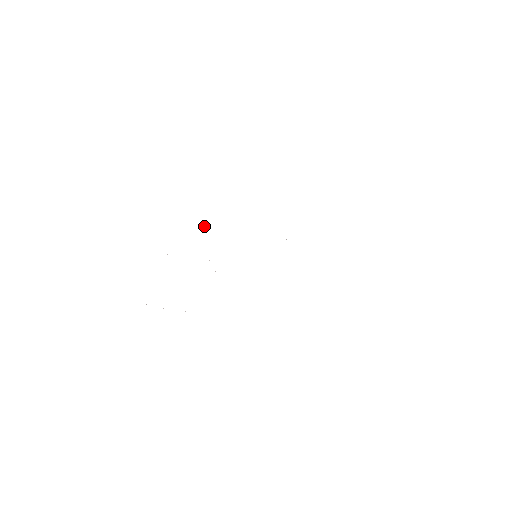
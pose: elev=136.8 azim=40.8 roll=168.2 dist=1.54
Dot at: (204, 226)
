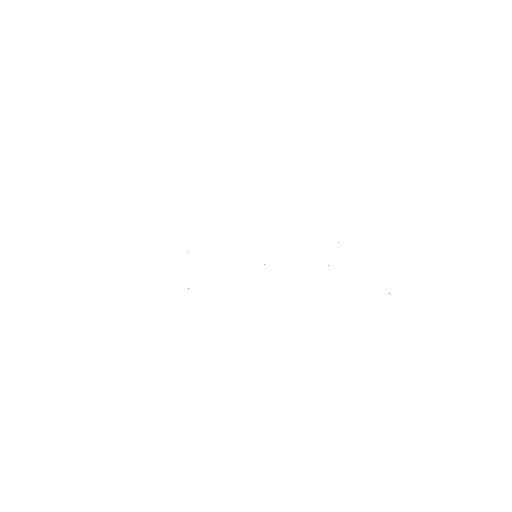
Dot at: occluded
